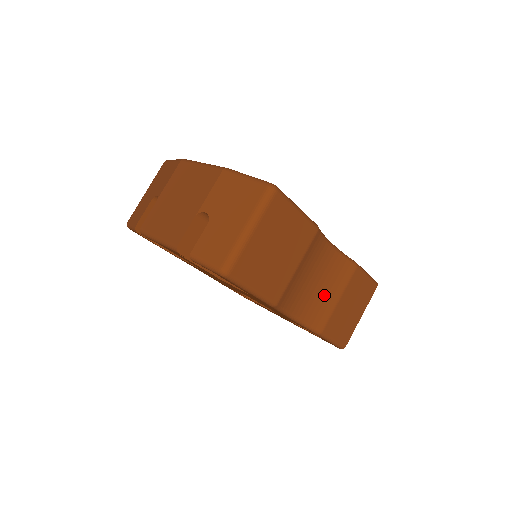
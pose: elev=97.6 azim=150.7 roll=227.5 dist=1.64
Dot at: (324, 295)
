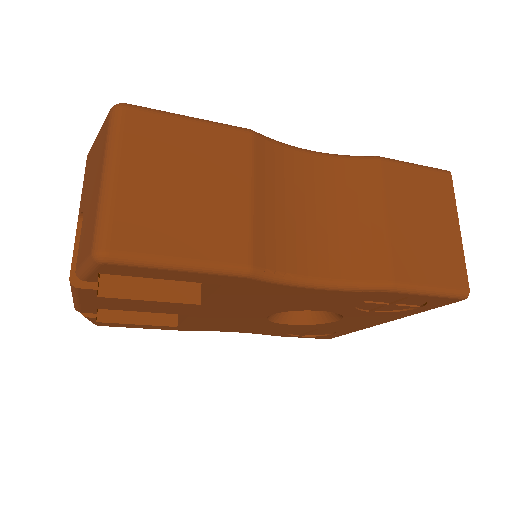
Dot at: (353, 225)
